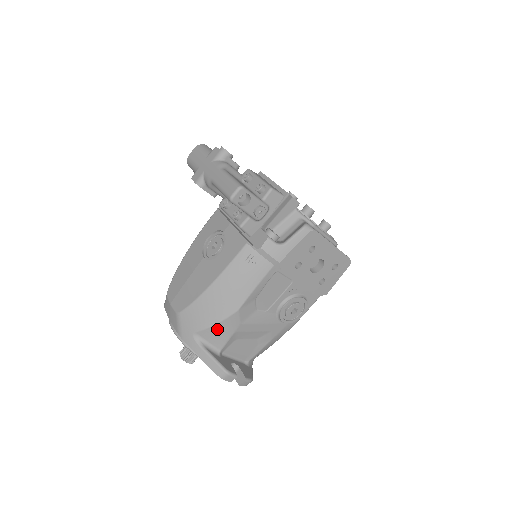
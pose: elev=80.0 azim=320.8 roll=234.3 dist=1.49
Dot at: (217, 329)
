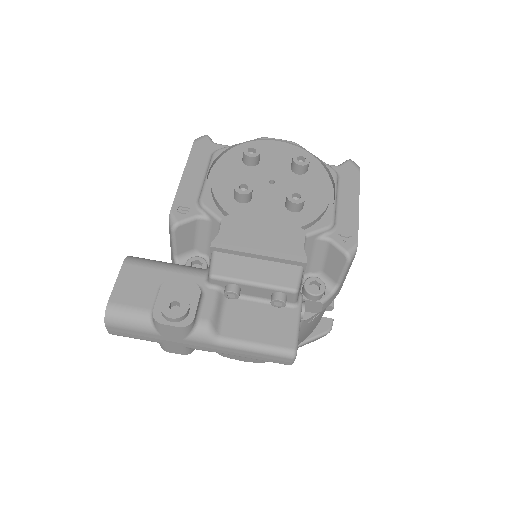
Dot at: occluded
